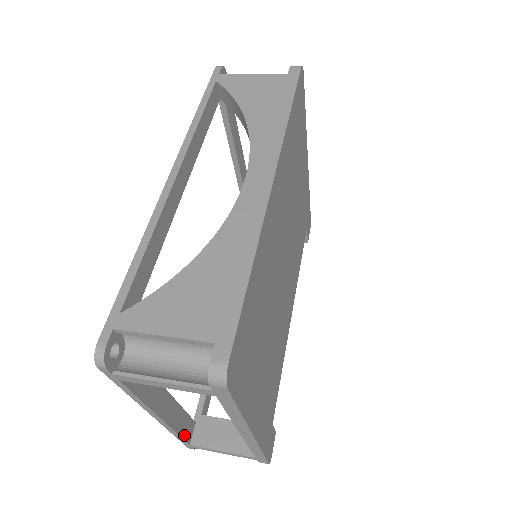
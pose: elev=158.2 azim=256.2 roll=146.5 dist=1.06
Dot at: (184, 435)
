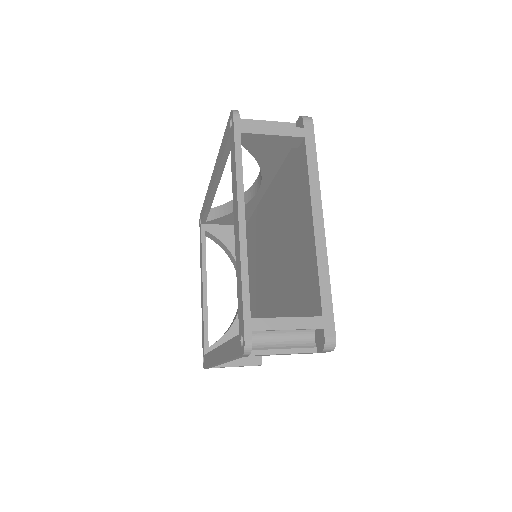
Dot at: (248, 292)
